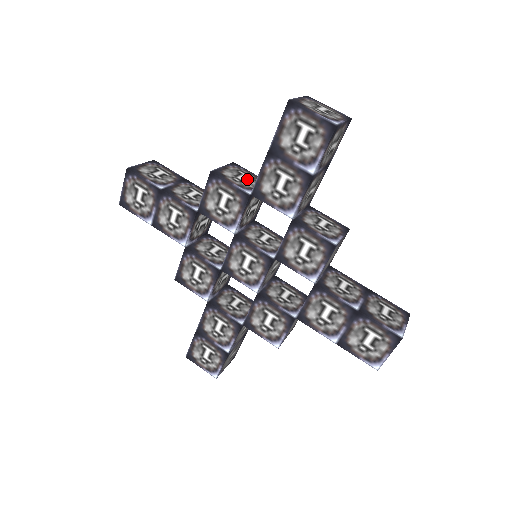
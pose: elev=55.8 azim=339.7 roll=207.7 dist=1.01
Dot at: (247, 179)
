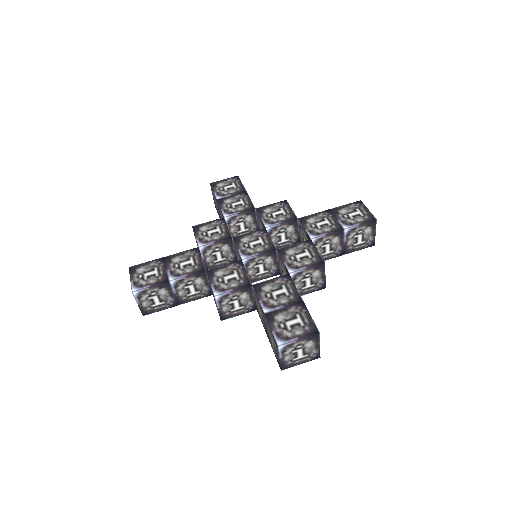
Dot at: occluded
